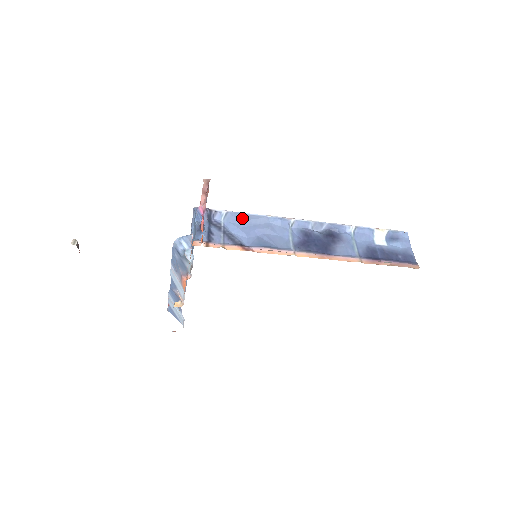
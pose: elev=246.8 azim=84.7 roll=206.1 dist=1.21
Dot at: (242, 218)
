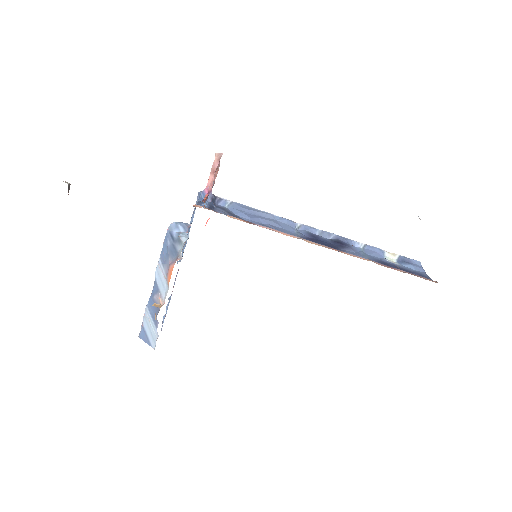
Dot at: (247, 208)
